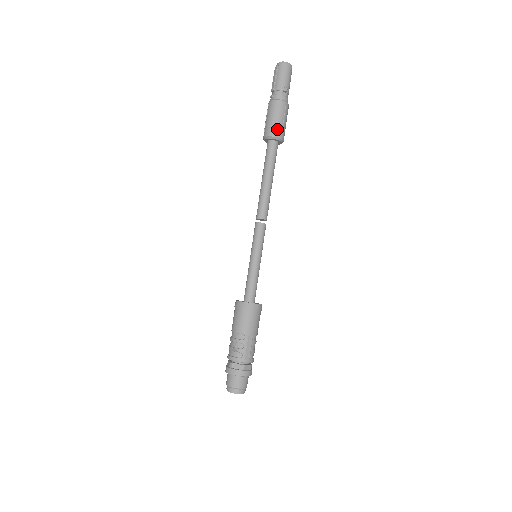
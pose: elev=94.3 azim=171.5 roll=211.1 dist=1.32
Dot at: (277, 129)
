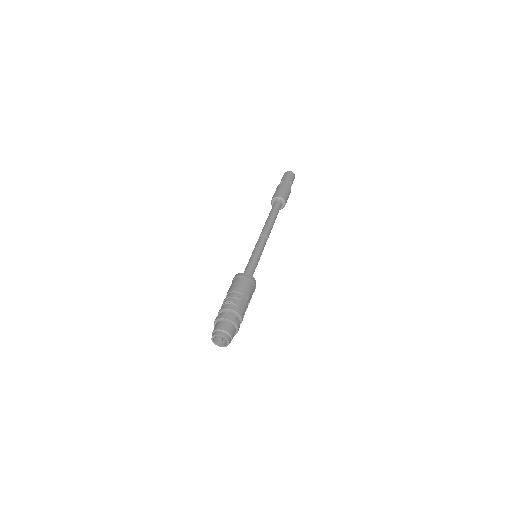
Dot at: (284, 195)
